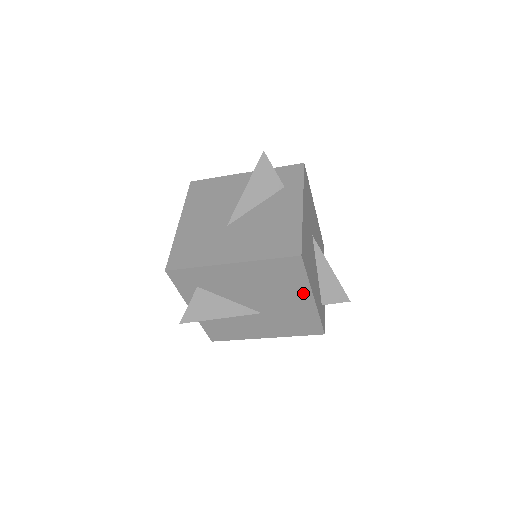
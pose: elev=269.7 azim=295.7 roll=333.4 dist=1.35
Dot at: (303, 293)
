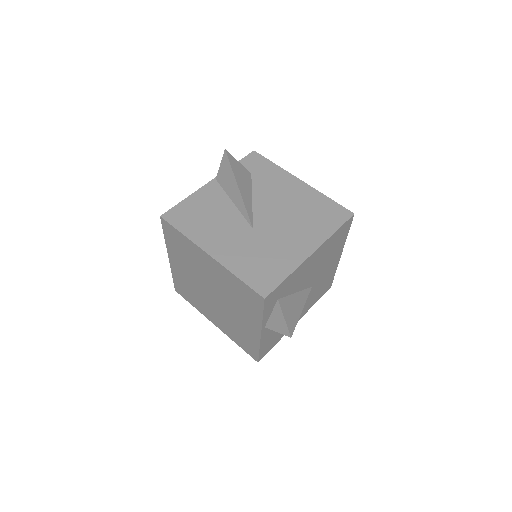
Dot at: (313, 241)
